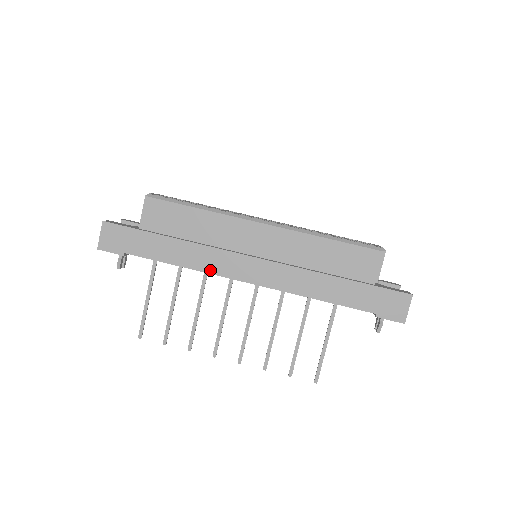
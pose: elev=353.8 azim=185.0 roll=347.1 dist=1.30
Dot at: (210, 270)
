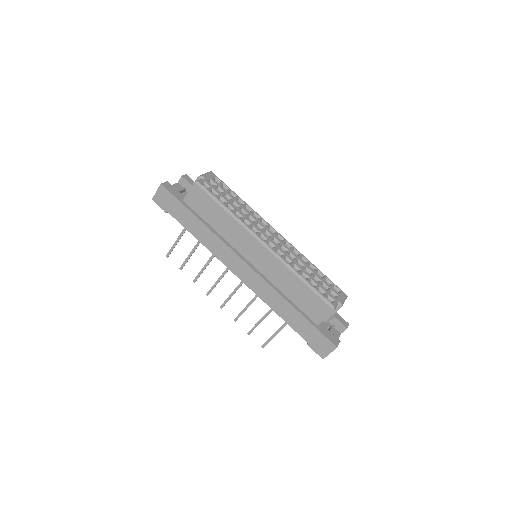
Dot at: (216, 254)
